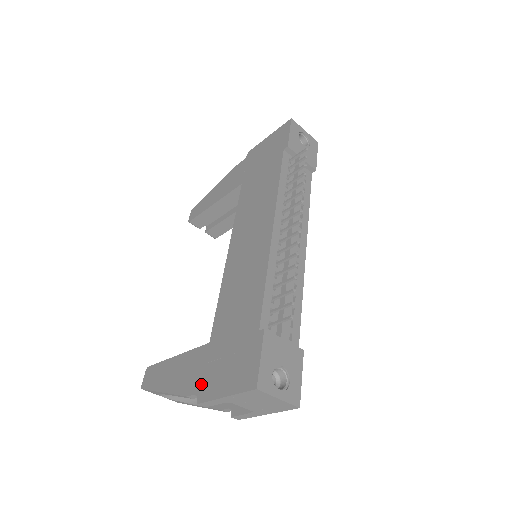
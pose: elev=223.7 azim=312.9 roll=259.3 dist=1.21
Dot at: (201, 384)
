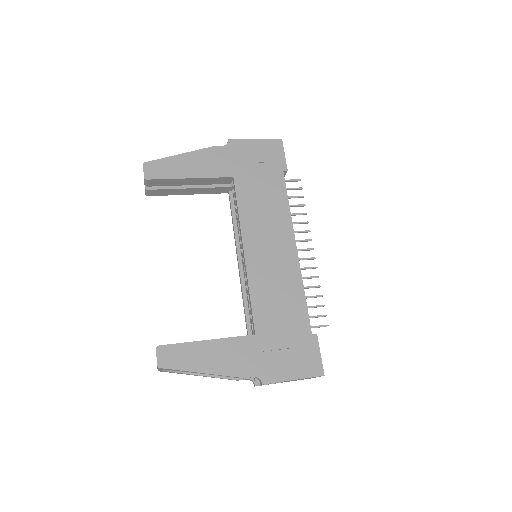
Dot at: (261, 369)
